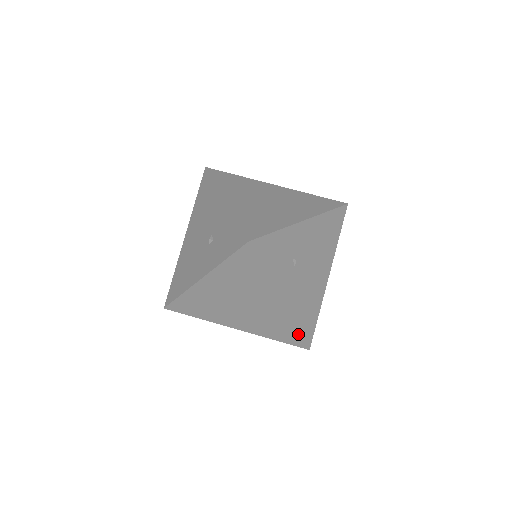
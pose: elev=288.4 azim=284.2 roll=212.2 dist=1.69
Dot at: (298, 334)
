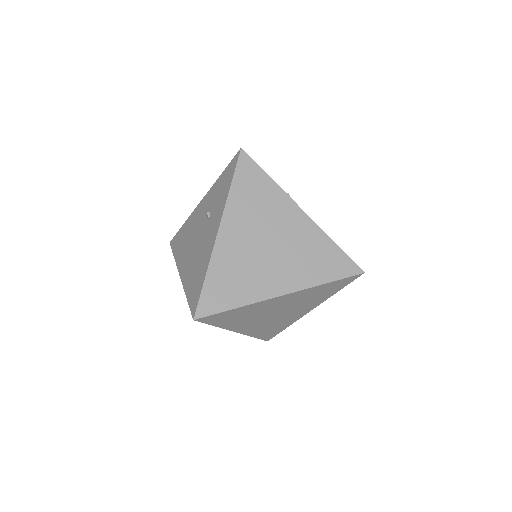
Dot at: (341, 252)
